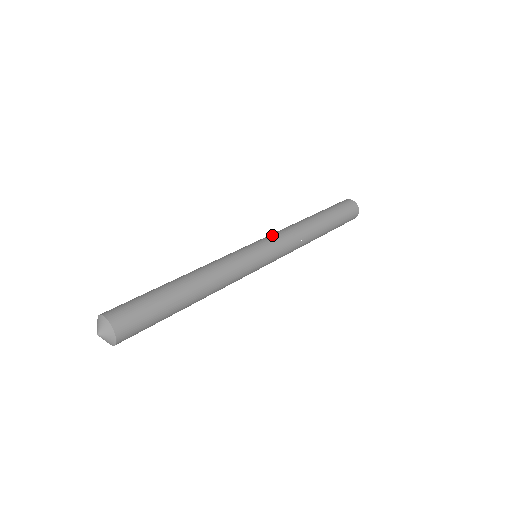
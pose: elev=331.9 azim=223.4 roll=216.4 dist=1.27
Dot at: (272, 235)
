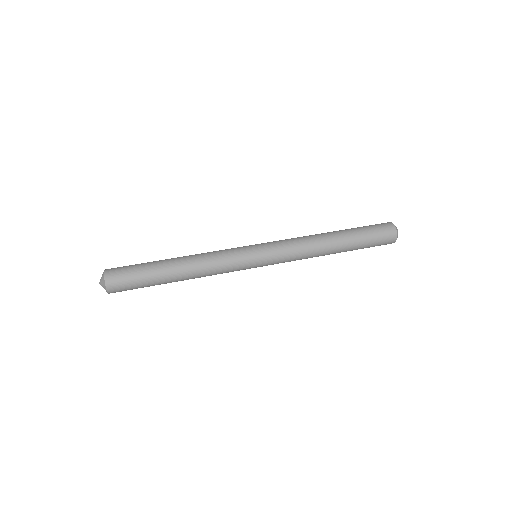
Dot at: (278, 243)
